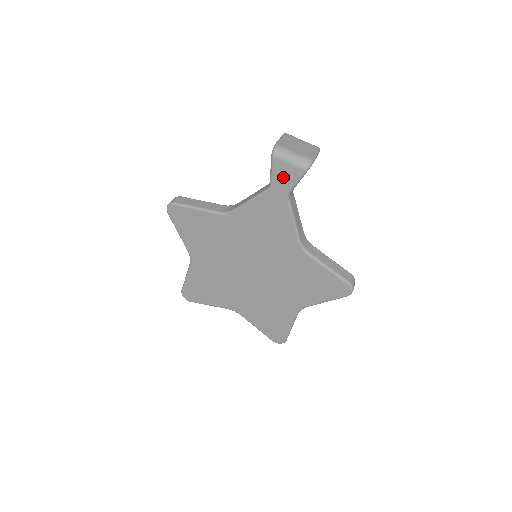
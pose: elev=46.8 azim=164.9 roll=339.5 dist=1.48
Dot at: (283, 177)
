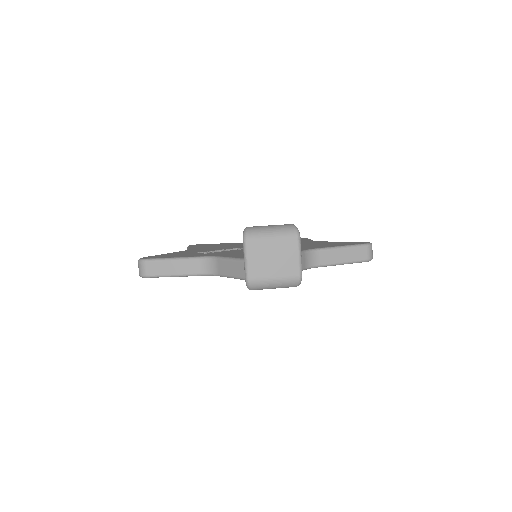
Dot at: occluded
